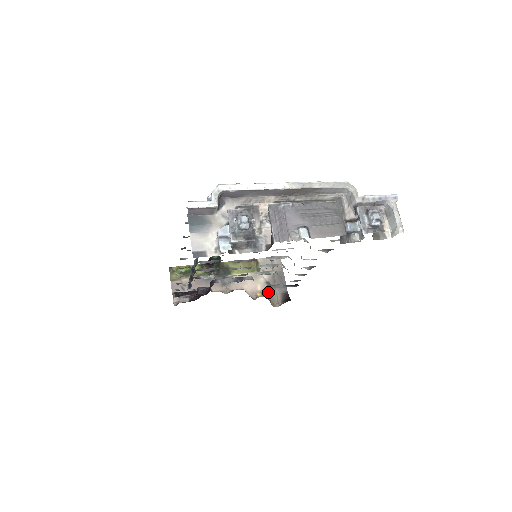
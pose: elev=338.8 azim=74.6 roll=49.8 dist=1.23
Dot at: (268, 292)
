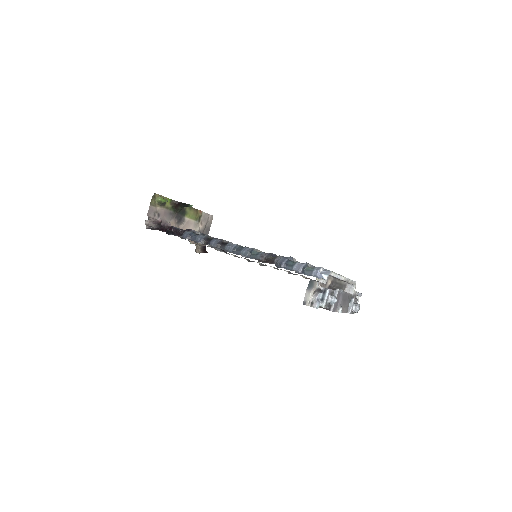
Dot at: occluded
